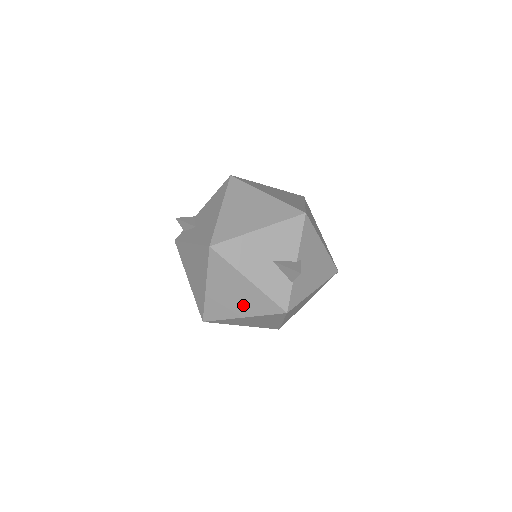
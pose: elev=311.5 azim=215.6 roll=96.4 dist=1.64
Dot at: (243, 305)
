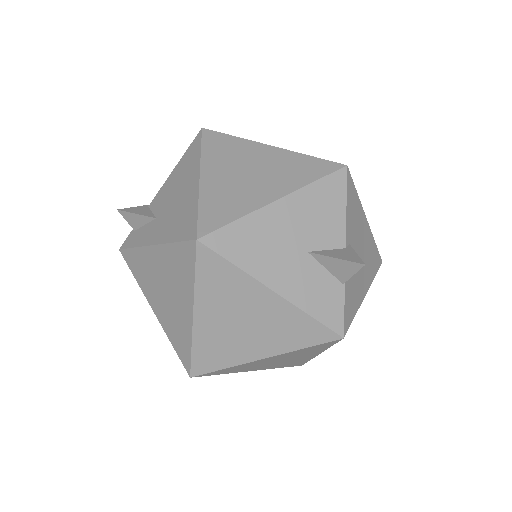
Dot at: (263, 337)
